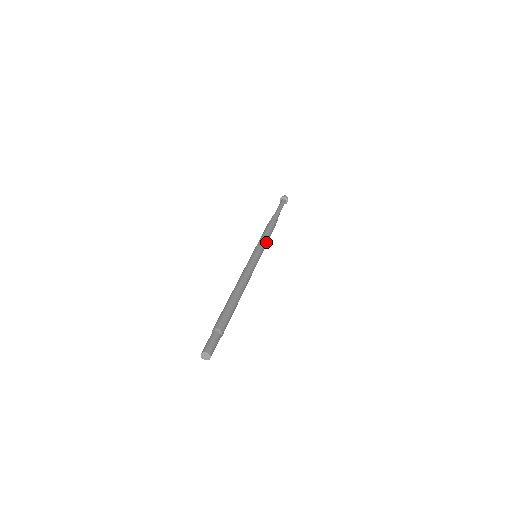
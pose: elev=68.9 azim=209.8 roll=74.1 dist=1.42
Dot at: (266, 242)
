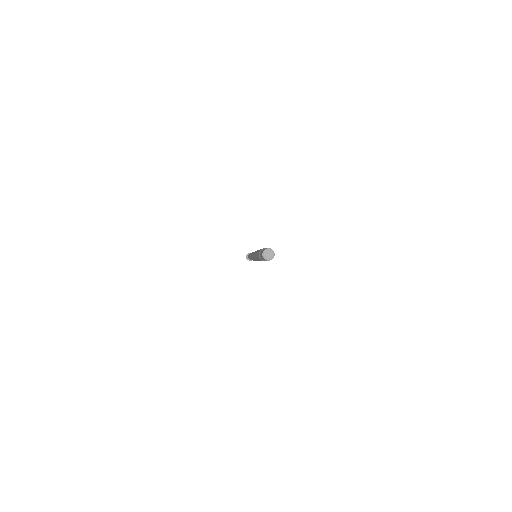
Dot at: occluded
